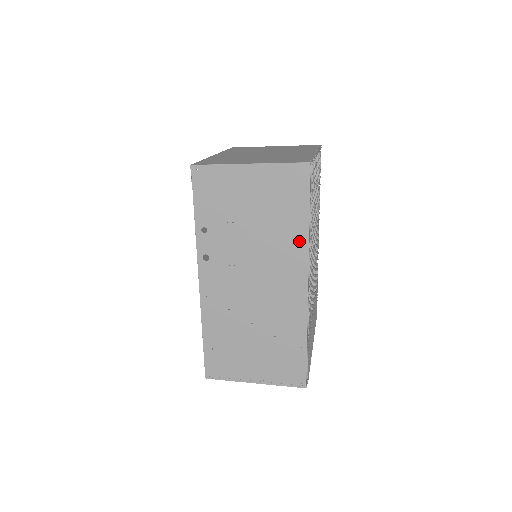
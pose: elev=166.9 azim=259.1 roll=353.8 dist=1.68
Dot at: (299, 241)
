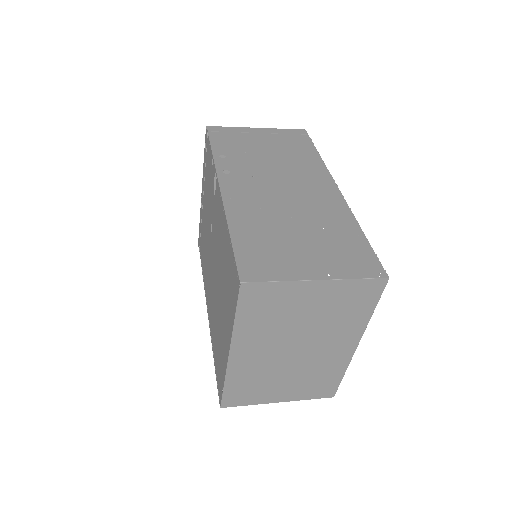
Dot at: (316, 163)
